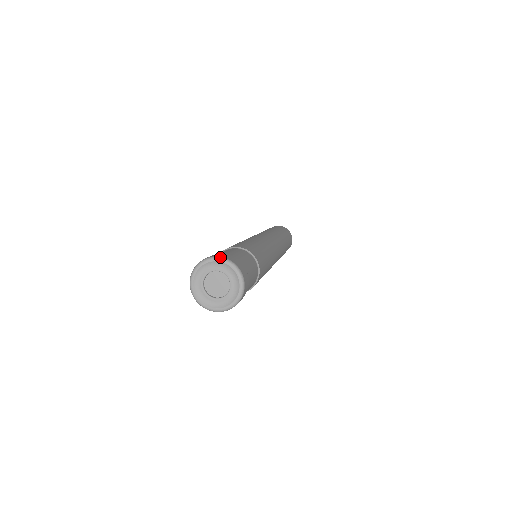
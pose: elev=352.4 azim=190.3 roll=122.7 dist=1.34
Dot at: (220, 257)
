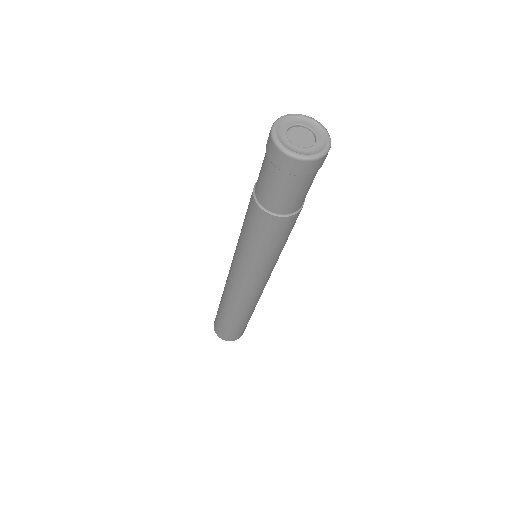
Dot at: occluded
